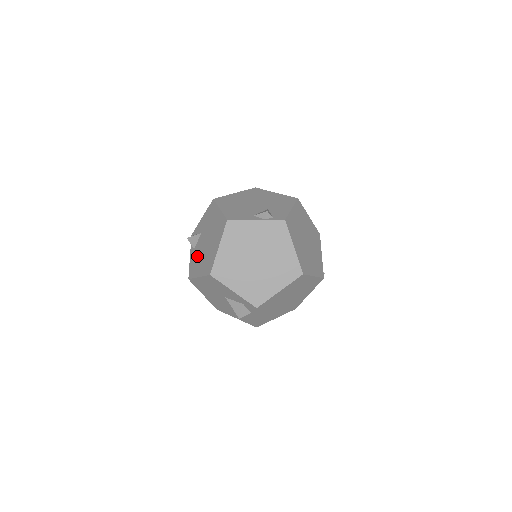
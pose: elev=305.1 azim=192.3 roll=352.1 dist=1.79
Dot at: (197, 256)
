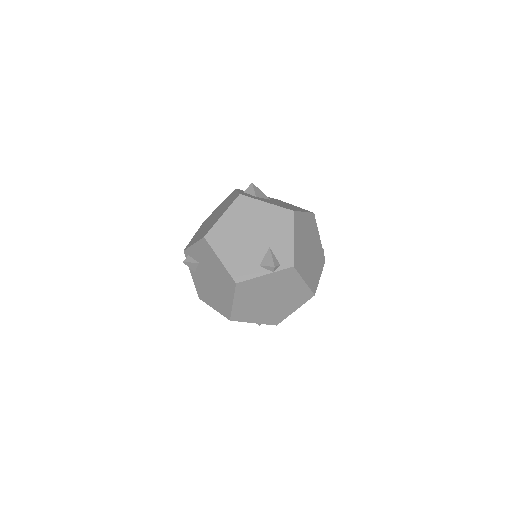
Dot at: (203, 285)
